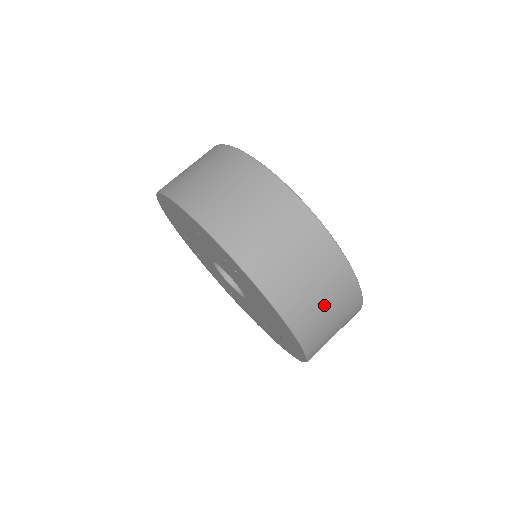
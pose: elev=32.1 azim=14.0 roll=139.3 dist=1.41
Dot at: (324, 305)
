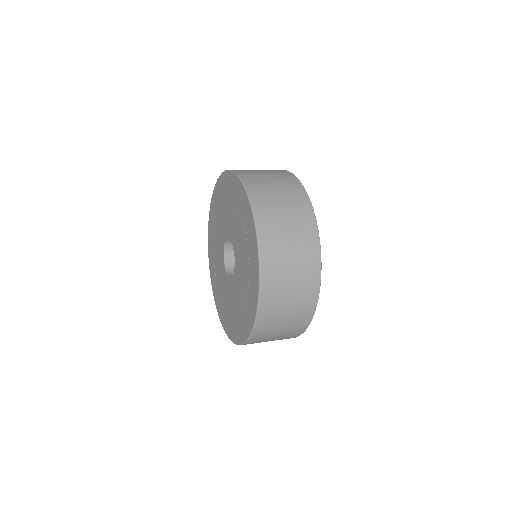
Dot at: occluded
